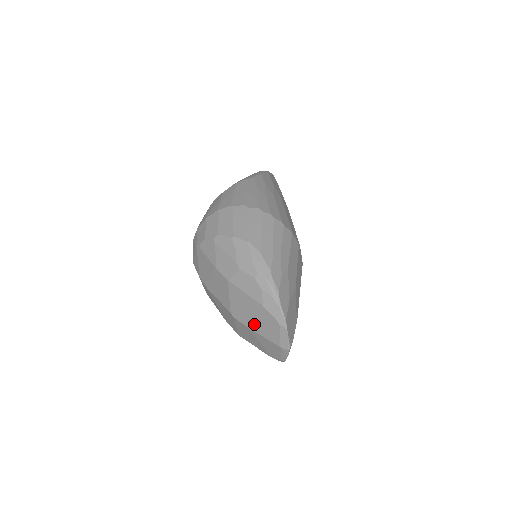
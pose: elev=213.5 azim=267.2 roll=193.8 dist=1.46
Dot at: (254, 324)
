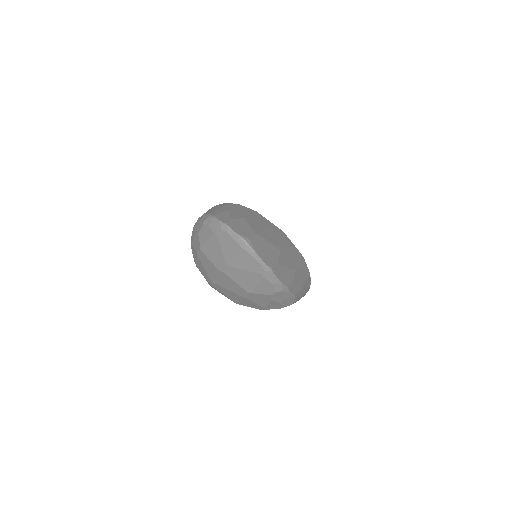
Dot at: (226, 256)
